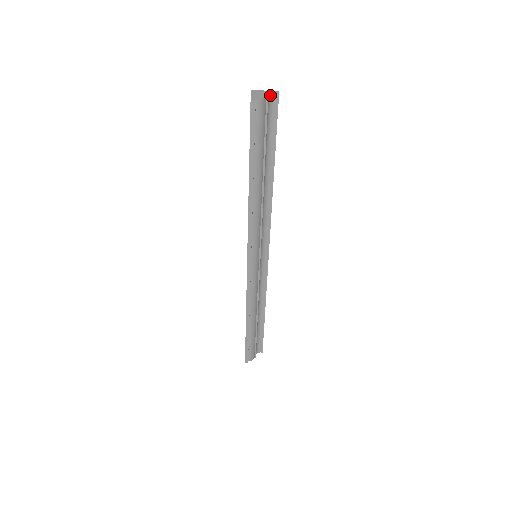
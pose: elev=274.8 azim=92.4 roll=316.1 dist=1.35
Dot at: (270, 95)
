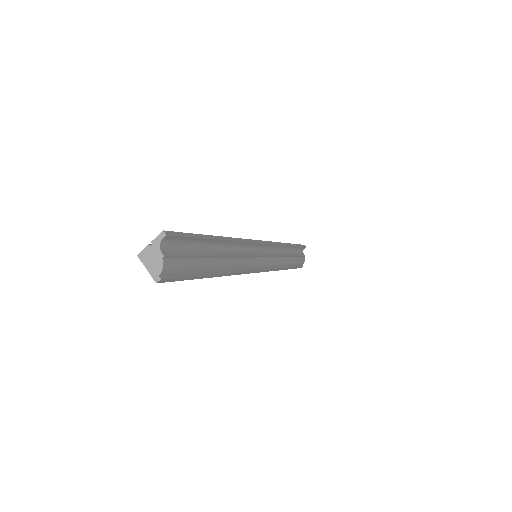
Dot at: (161, 246)
